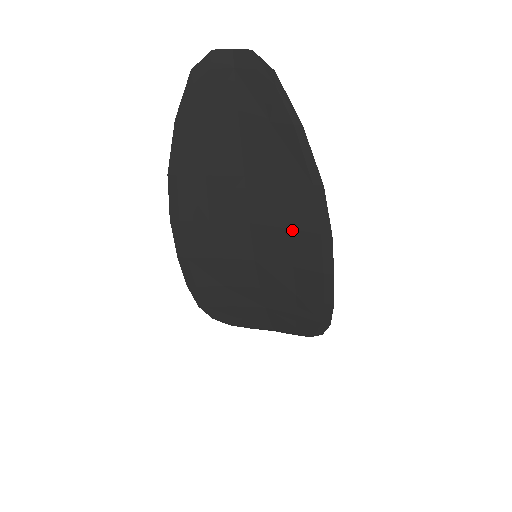
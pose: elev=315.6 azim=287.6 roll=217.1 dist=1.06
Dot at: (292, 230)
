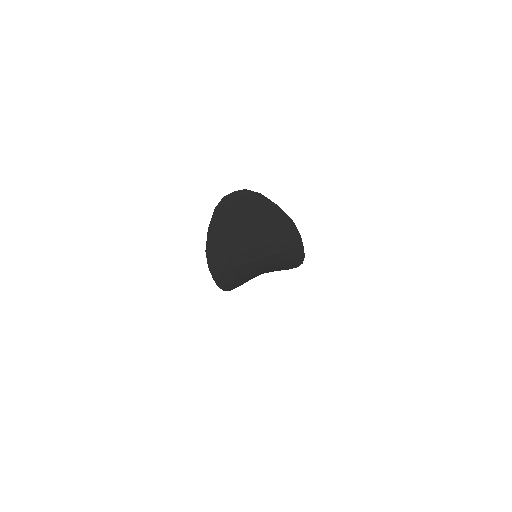
Dot at: (278, 241)
